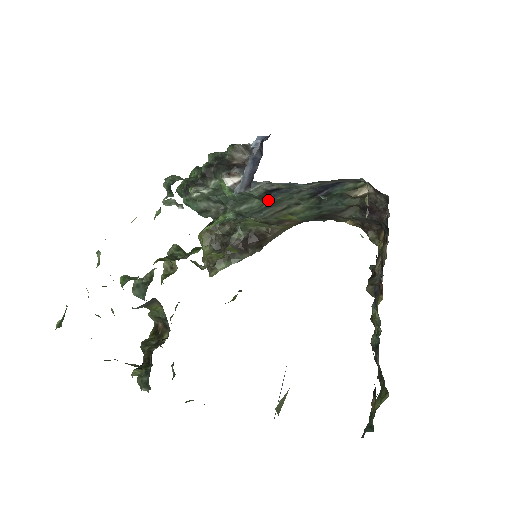
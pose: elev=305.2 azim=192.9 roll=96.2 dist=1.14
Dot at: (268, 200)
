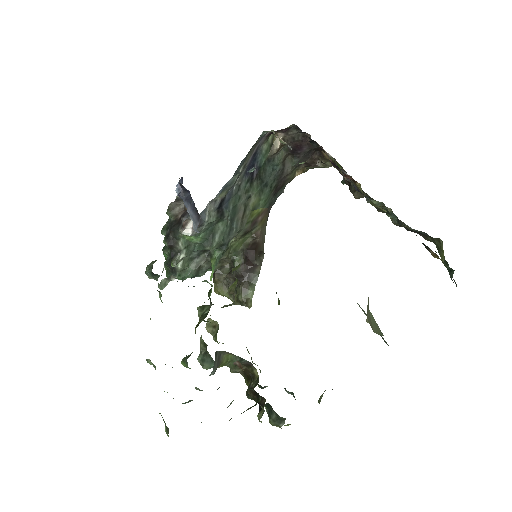
Dot at: (226, 215)
